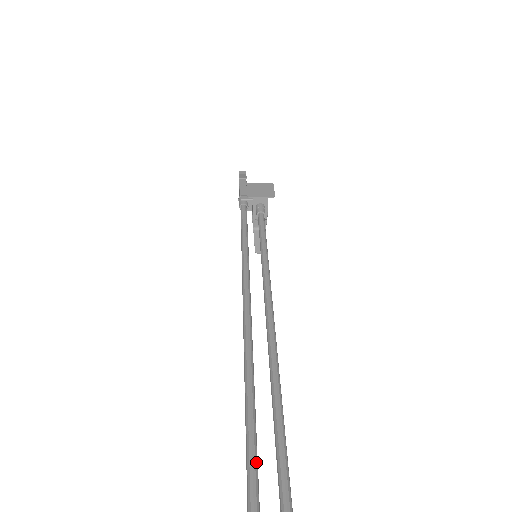
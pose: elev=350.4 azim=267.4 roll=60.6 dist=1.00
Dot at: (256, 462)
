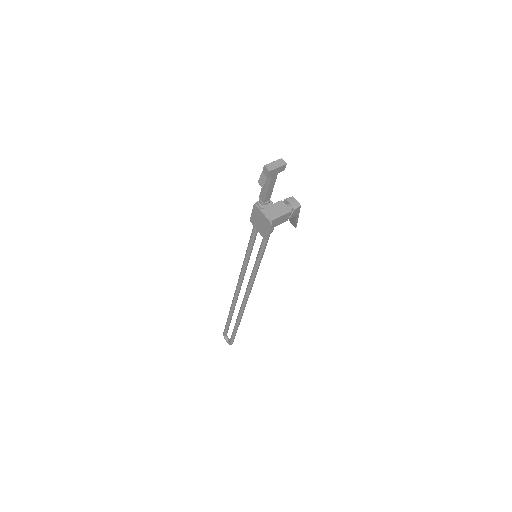
Dot at: (229, 322)
